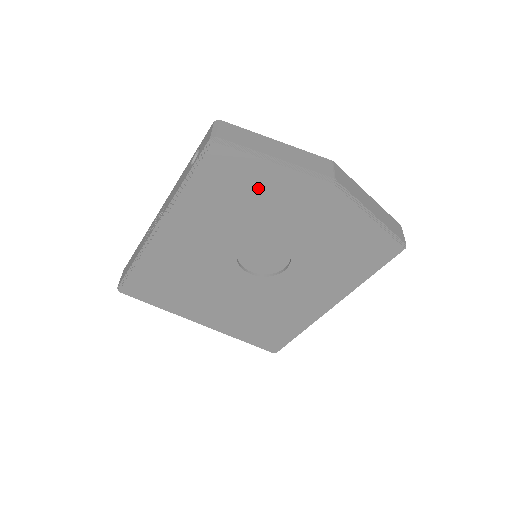
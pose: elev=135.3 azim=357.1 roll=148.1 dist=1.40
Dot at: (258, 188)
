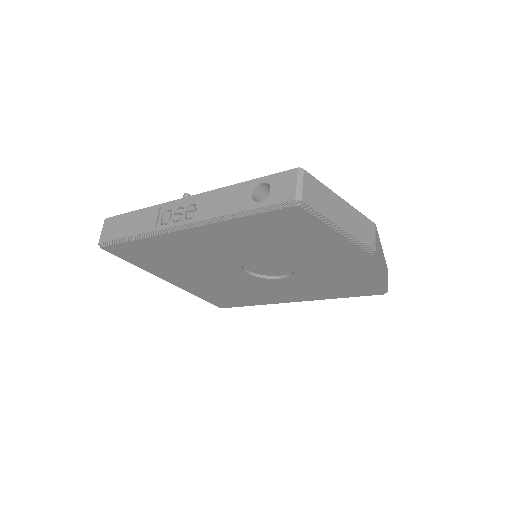
Dot at: (307, 239)
